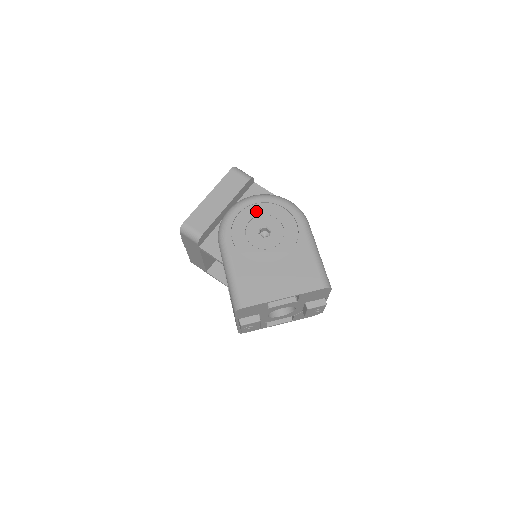
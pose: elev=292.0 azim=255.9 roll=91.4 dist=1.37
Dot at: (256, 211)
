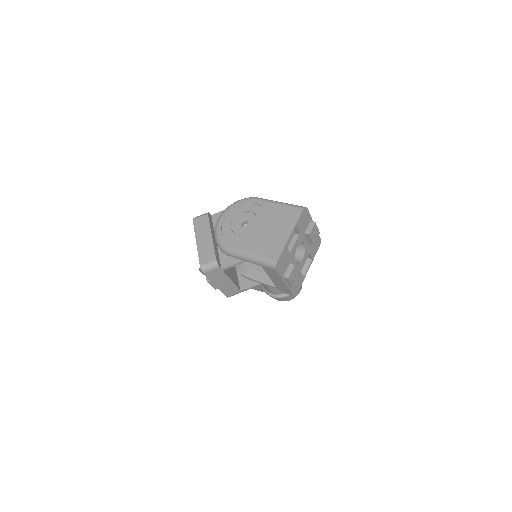
Dot at: (229, 221)
